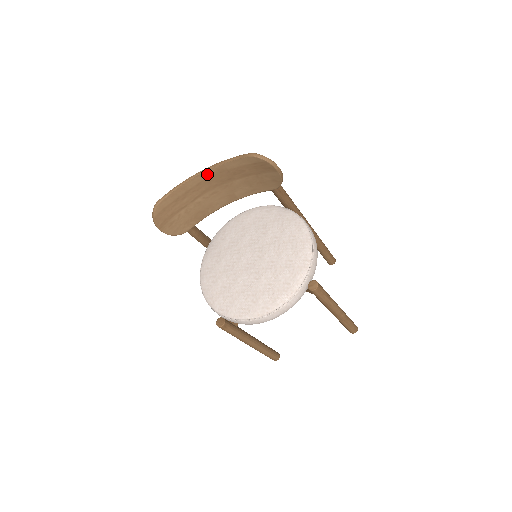
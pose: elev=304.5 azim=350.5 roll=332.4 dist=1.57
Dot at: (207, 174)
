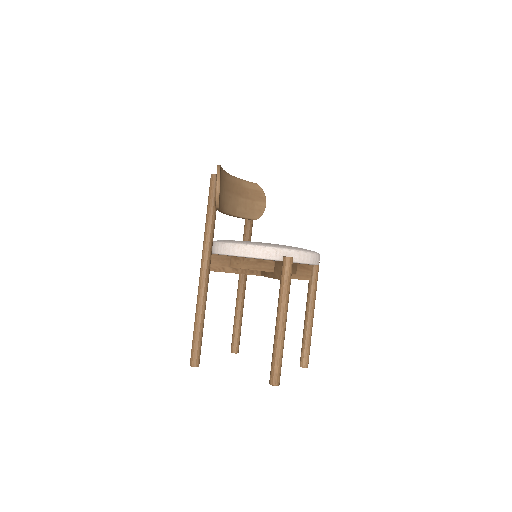
Dot at: (233, 179)
